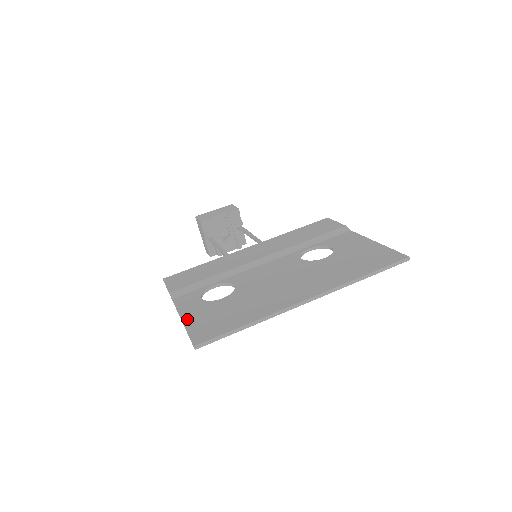
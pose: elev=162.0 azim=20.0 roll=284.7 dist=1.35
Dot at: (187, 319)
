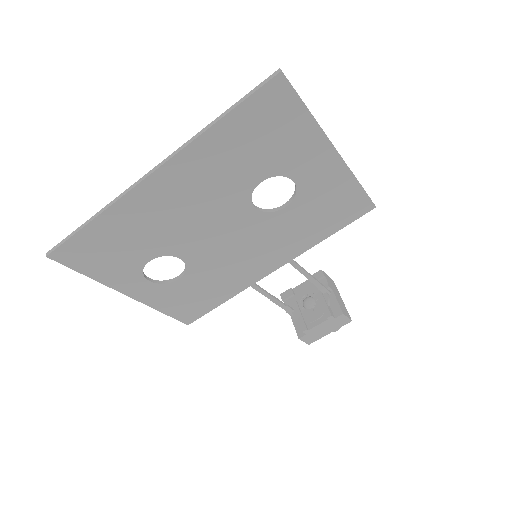
Dot at: (102, 275)
